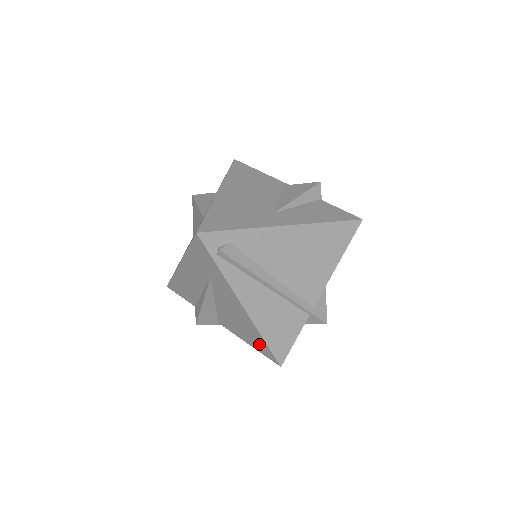
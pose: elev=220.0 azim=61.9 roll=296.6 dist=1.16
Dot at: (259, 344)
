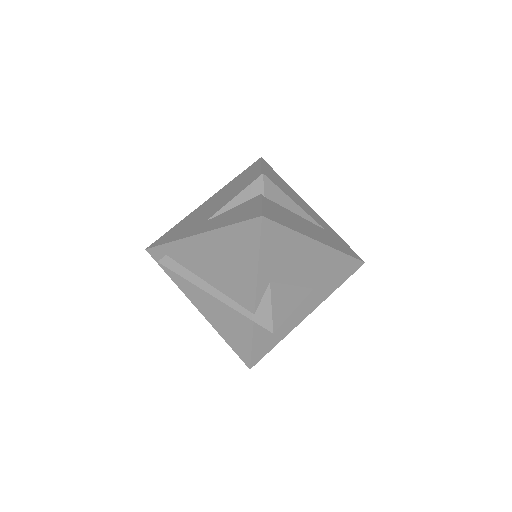
Dot at: occluded
